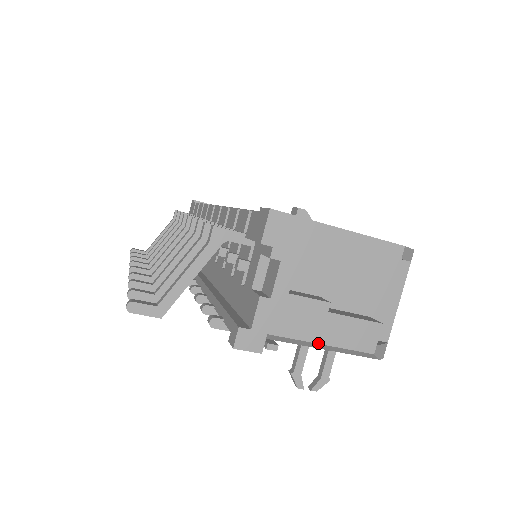
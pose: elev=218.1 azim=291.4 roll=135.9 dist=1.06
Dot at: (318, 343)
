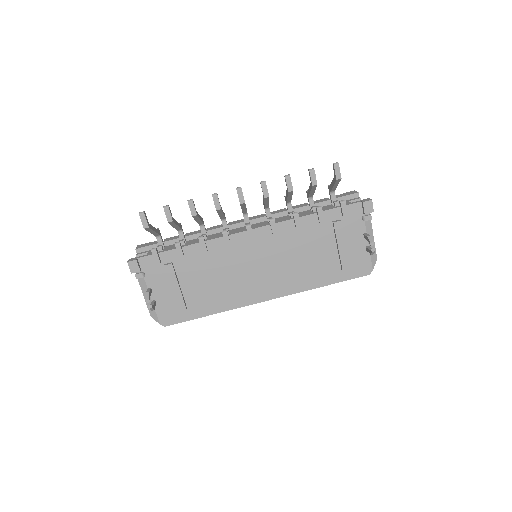
Dot at: occluded
